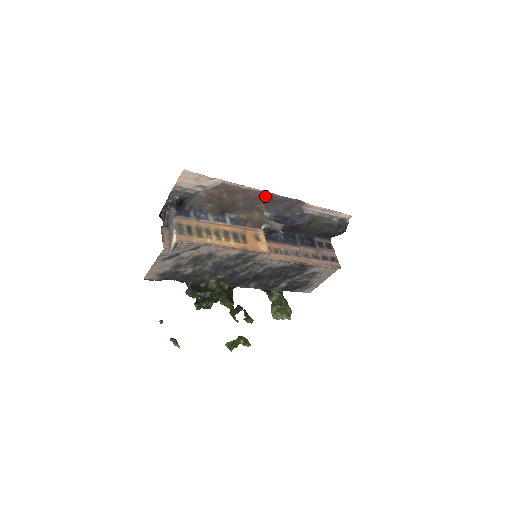
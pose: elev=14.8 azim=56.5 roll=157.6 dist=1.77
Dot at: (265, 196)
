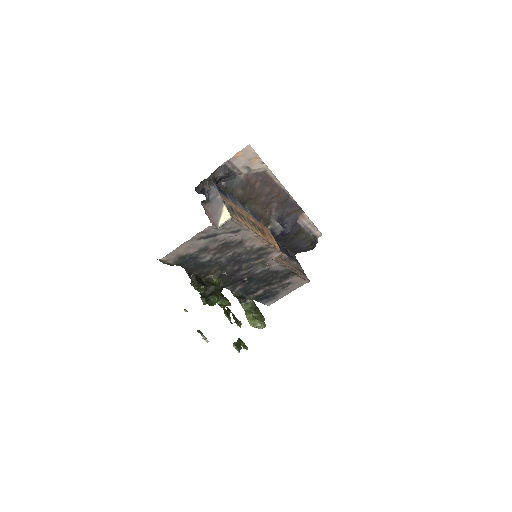
Dot at: (283, 196)
